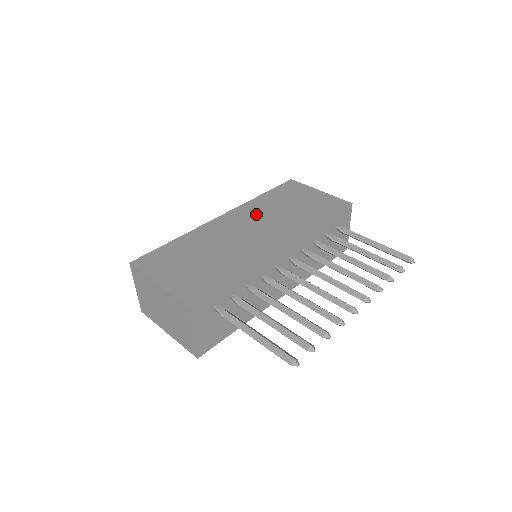
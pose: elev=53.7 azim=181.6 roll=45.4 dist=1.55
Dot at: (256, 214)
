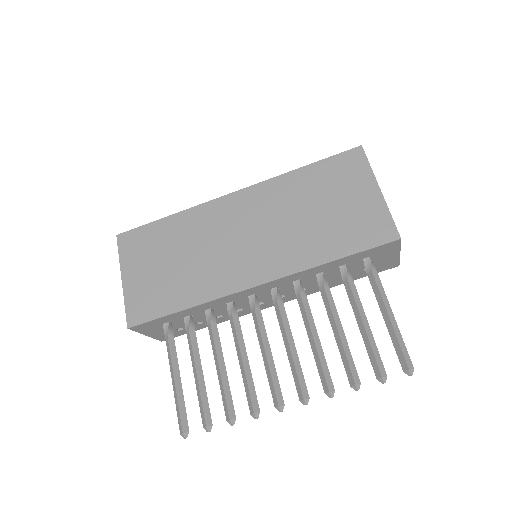
Dot at: (269, 207)
